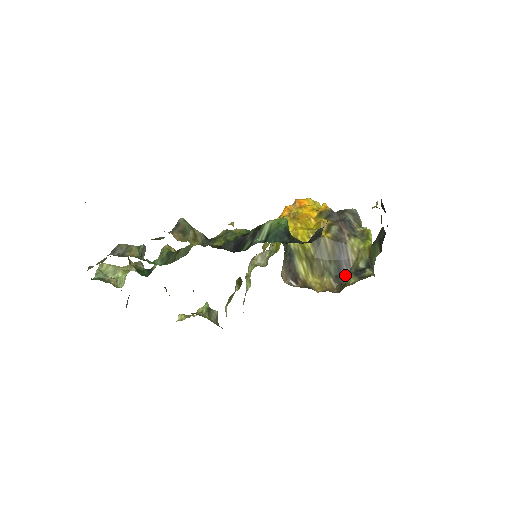
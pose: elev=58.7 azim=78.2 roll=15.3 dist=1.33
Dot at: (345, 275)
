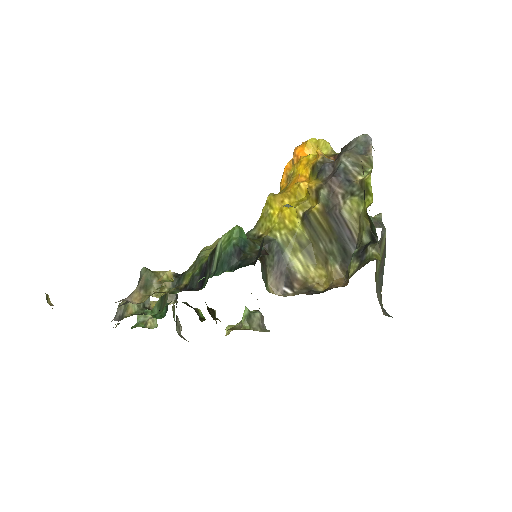
Dot at: occluded
